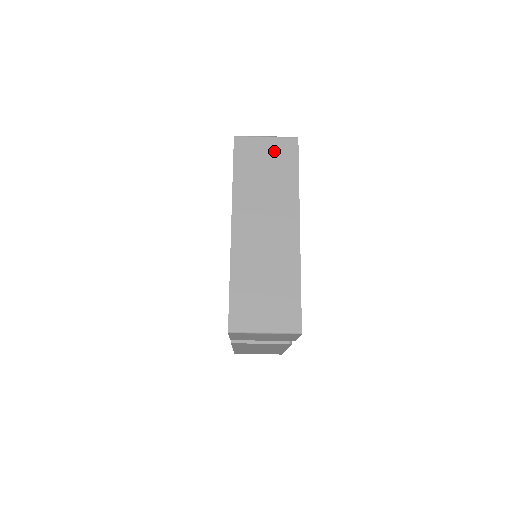
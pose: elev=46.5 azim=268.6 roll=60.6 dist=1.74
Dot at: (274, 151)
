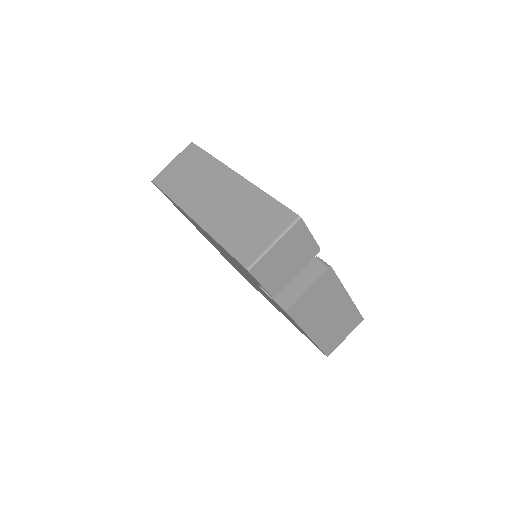
Dot at: (183, 161)
